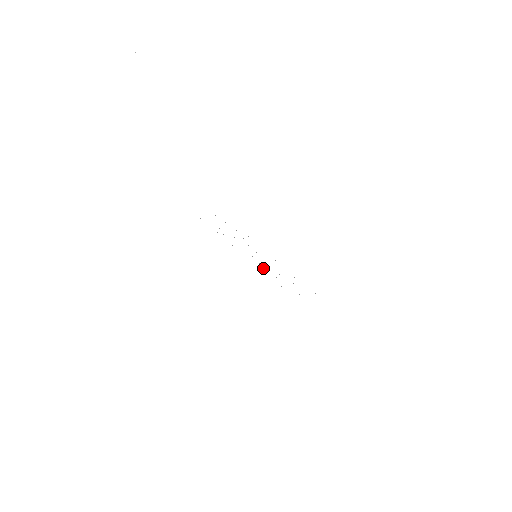
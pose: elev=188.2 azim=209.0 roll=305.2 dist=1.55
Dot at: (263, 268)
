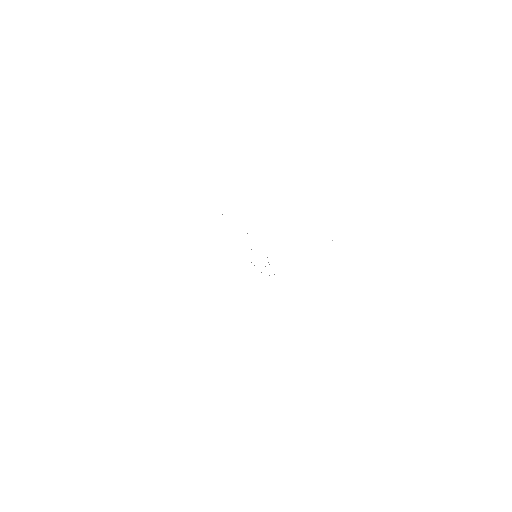
Dot at: occluded
